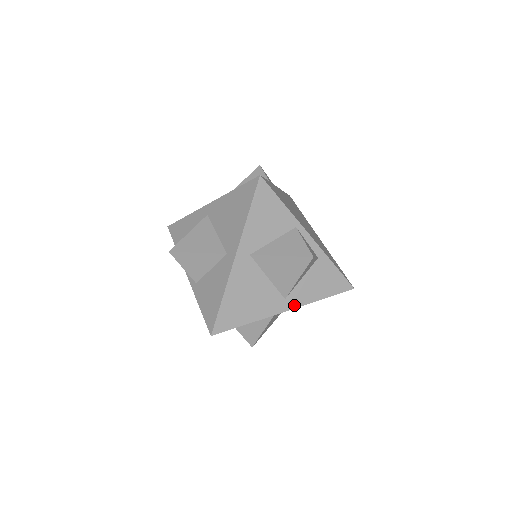
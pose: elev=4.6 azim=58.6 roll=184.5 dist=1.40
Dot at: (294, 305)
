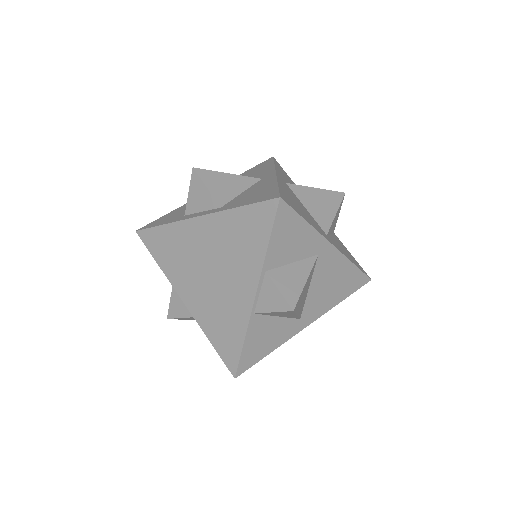
Dot at: (336, 247)
